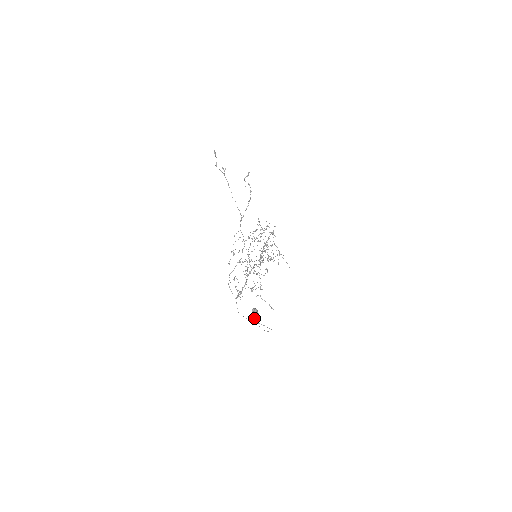
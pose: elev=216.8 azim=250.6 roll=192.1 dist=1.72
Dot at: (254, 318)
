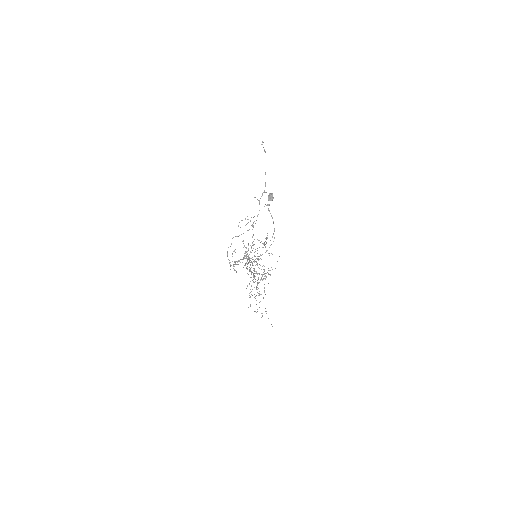
Dot at: occluded
